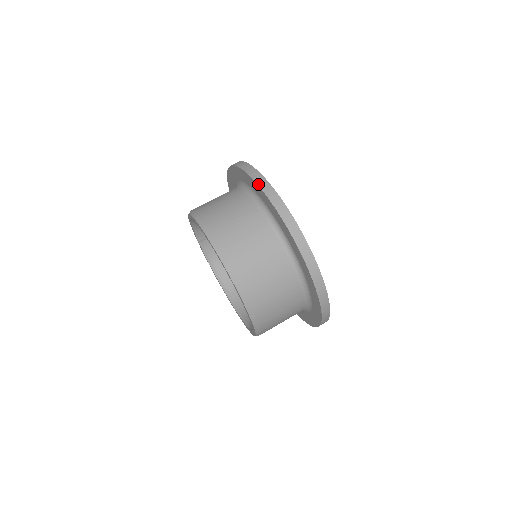
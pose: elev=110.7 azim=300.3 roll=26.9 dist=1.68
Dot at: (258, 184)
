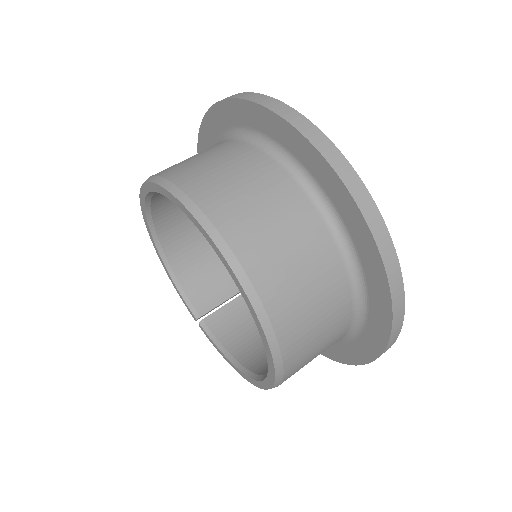
Dot at: (200, 128)
